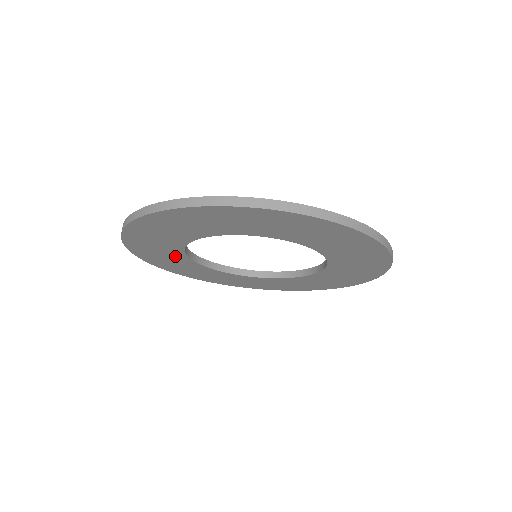
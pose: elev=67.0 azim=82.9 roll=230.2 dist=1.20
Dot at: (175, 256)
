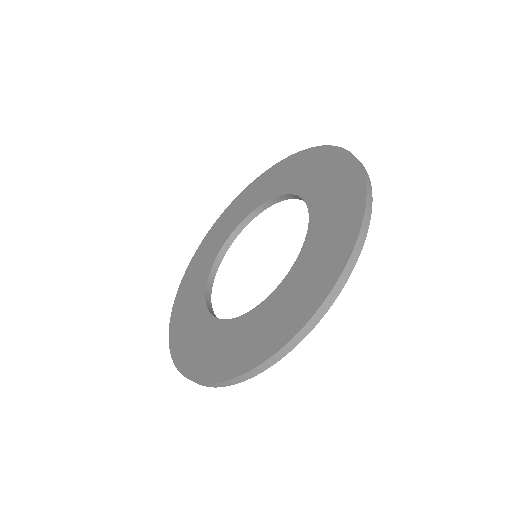
Dot at: occluded
